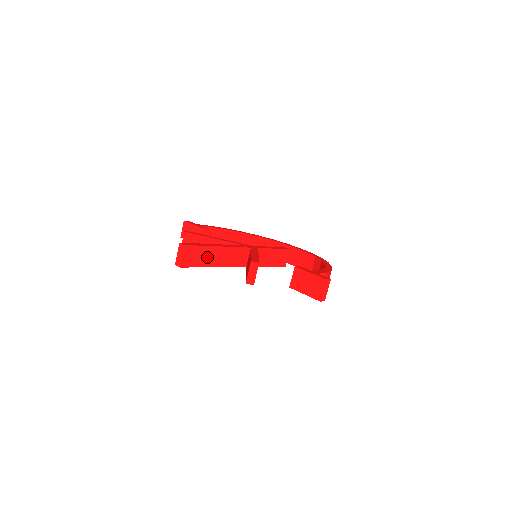
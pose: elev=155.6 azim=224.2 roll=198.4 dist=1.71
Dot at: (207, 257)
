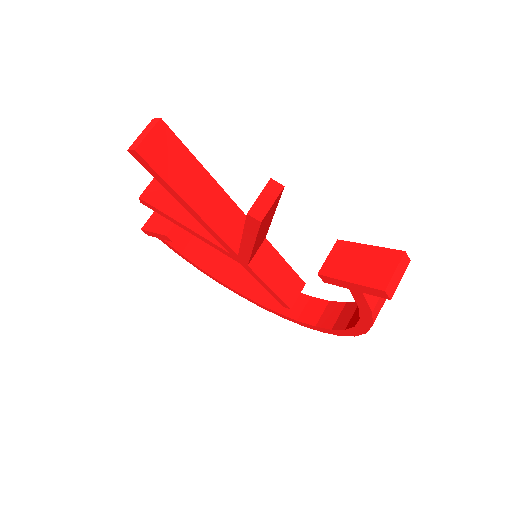
Dot at: (187, 177)
